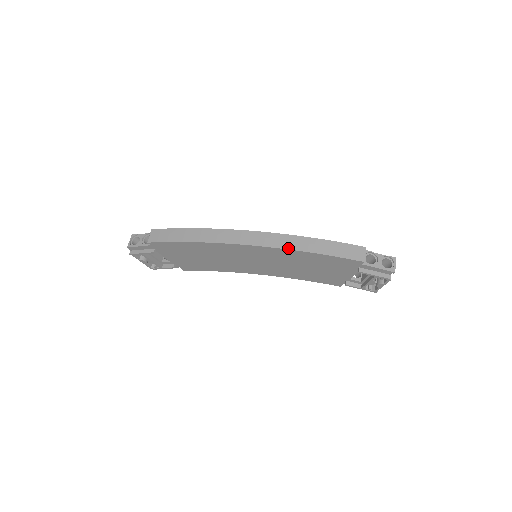
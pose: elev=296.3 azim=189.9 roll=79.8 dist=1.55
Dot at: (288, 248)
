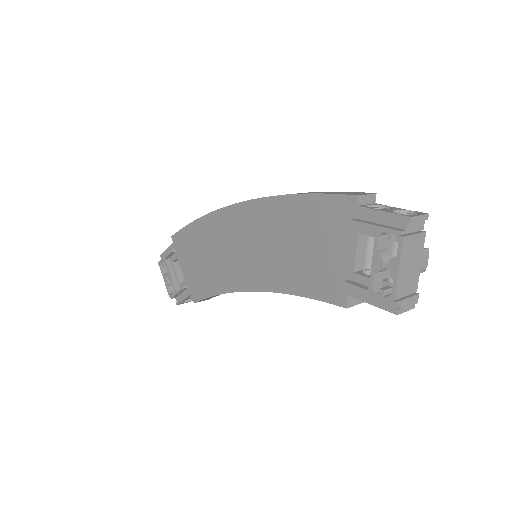
Dot at: (272, 196)
